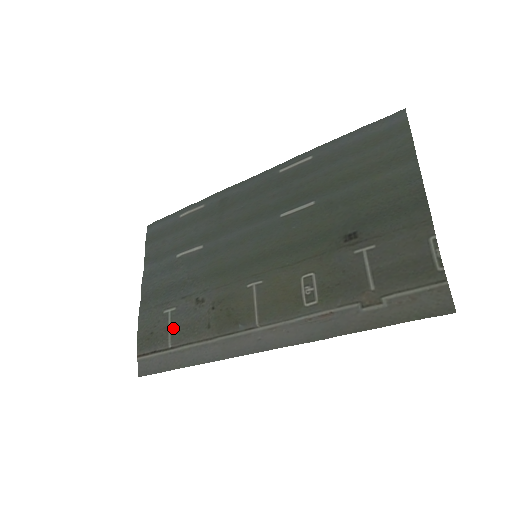
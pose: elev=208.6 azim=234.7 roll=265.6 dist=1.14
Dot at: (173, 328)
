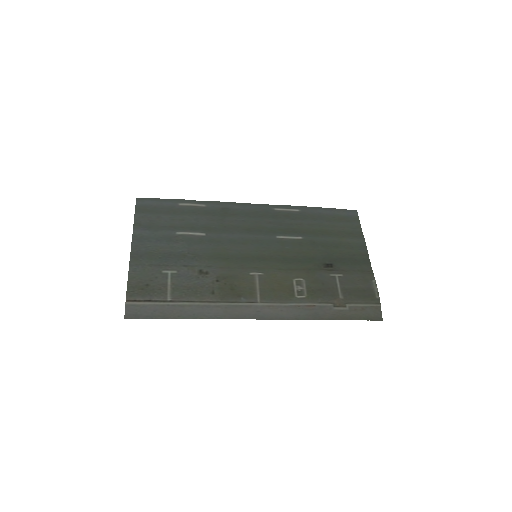
Dot at: (174, 286)
